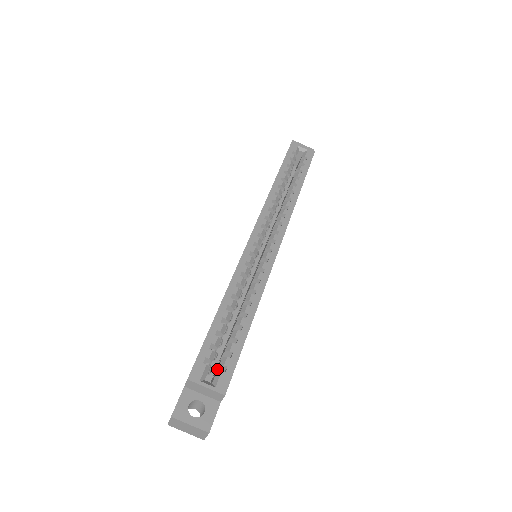
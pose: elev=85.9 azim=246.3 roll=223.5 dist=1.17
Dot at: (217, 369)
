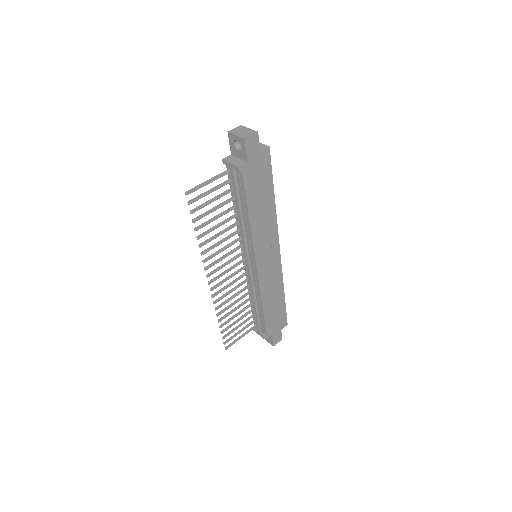
Dot at: occluded
